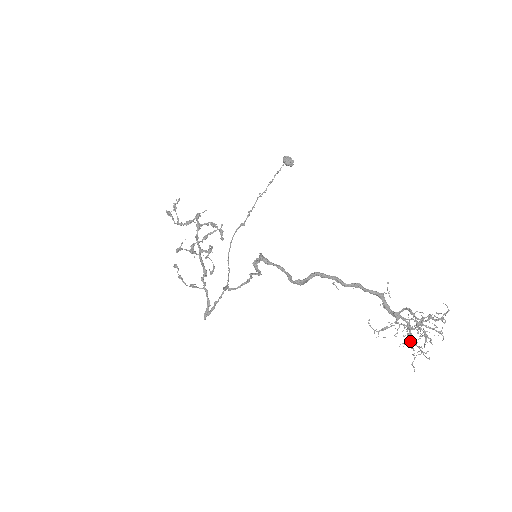
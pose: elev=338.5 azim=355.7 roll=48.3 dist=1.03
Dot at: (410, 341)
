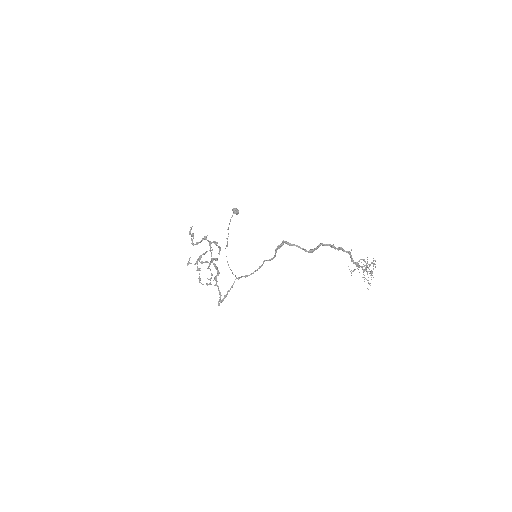
Dot at: (367, 274)
